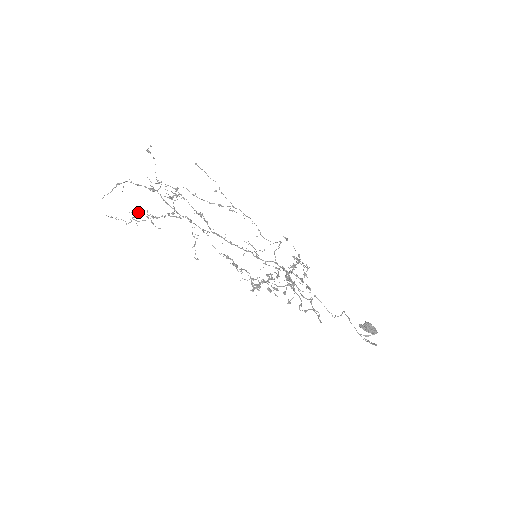
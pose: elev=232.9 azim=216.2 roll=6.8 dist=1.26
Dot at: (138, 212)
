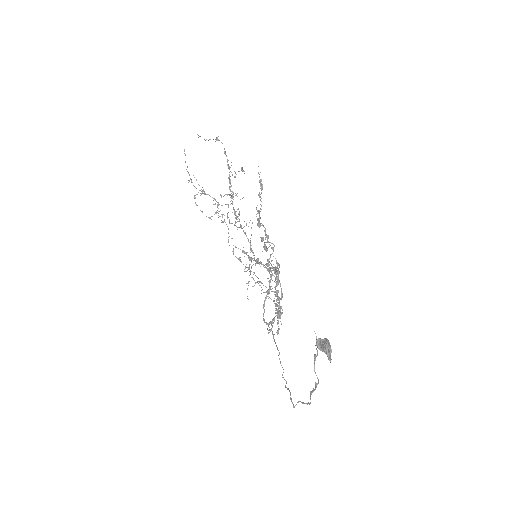
Dot at: occluded
